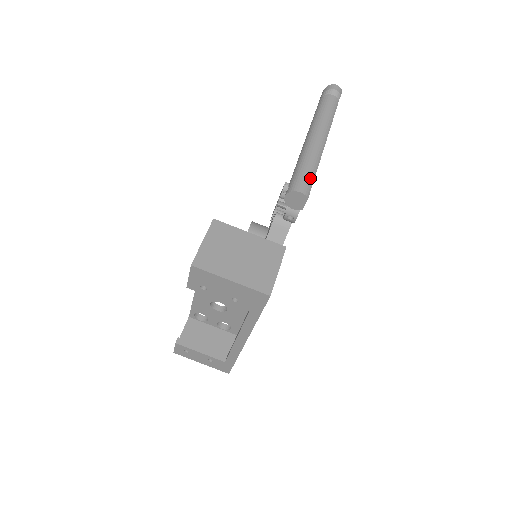
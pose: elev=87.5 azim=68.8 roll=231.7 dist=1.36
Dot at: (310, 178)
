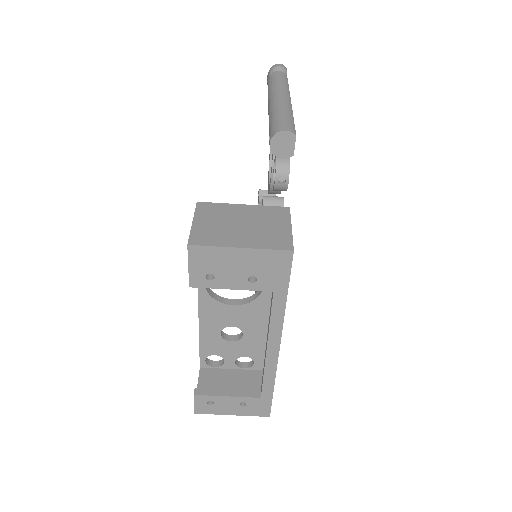
Dot at: (290, 121)
